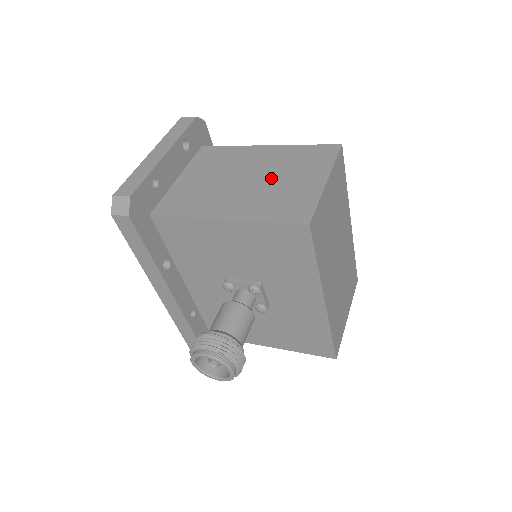
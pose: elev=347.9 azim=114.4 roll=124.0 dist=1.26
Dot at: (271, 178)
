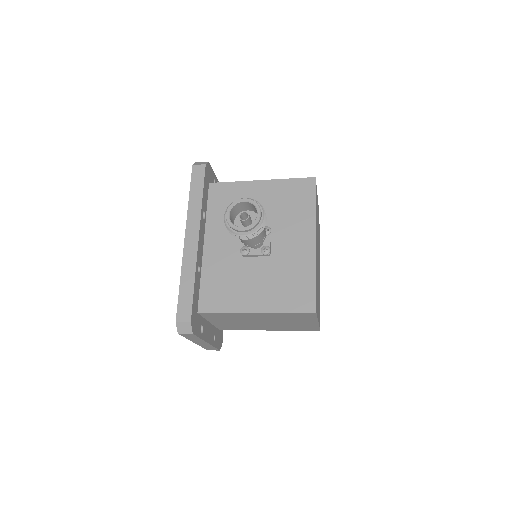
Dot at: occluded
